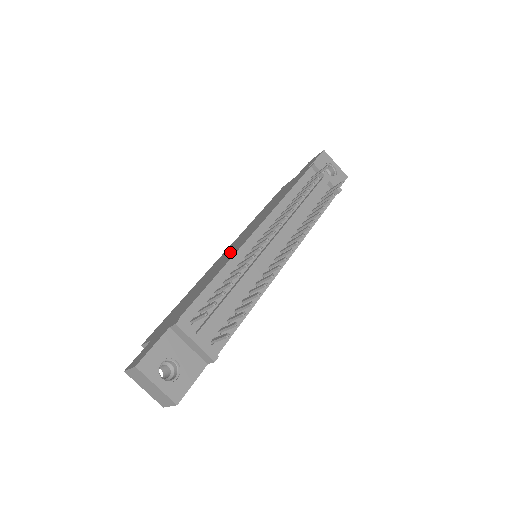
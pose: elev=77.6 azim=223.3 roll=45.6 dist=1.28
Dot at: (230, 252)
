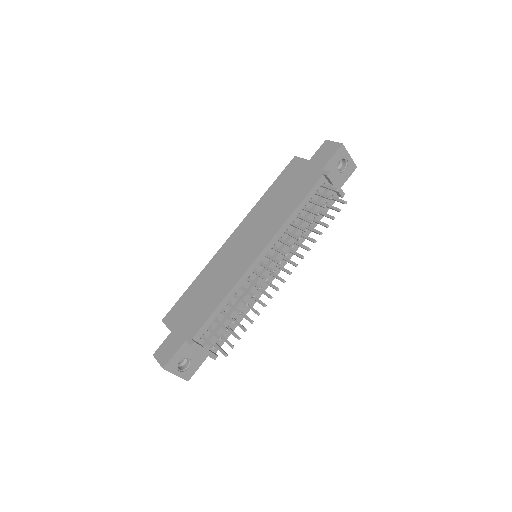
Dot at: (235, 259)
